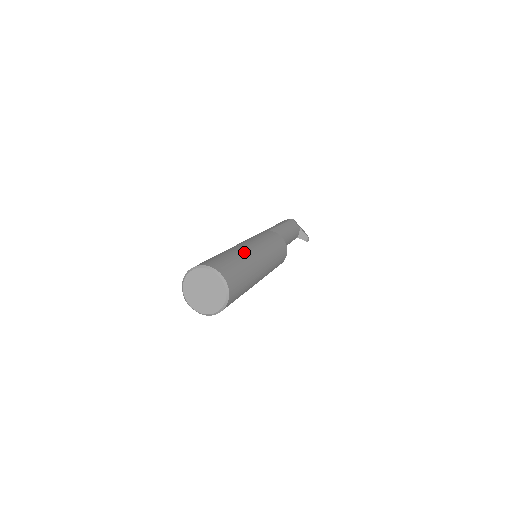
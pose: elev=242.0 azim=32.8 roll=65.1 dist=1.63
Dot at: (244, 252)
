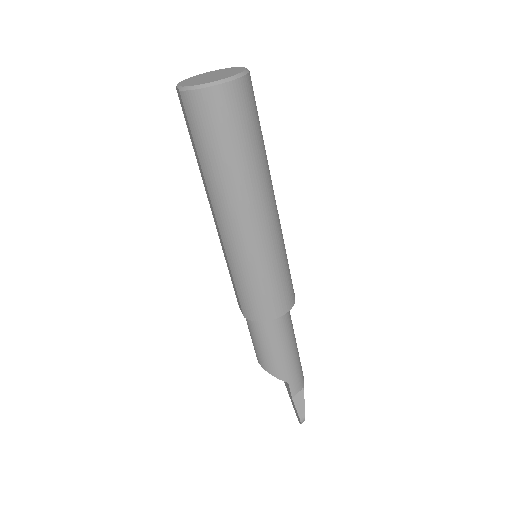
Dot at: occluded
